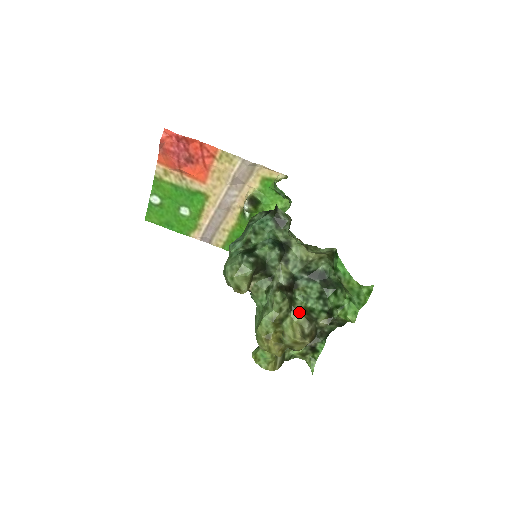
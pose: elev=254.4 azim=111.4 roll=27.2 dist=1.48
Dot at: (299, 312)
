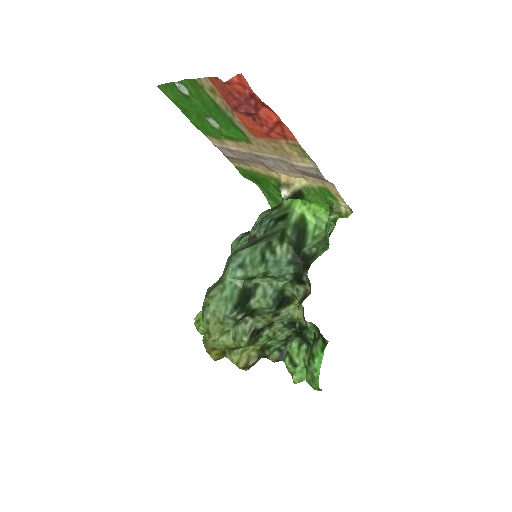
Dot at: (255, 349)
